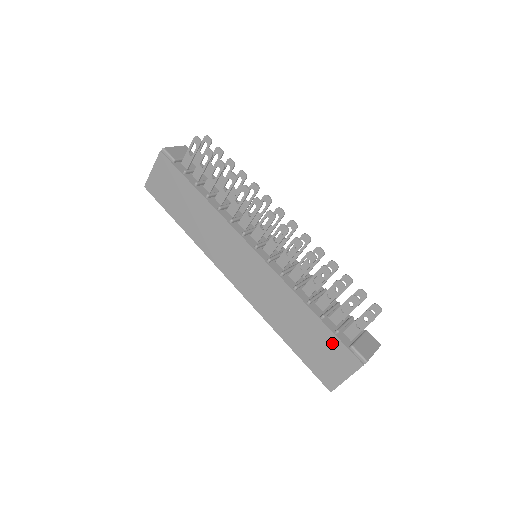
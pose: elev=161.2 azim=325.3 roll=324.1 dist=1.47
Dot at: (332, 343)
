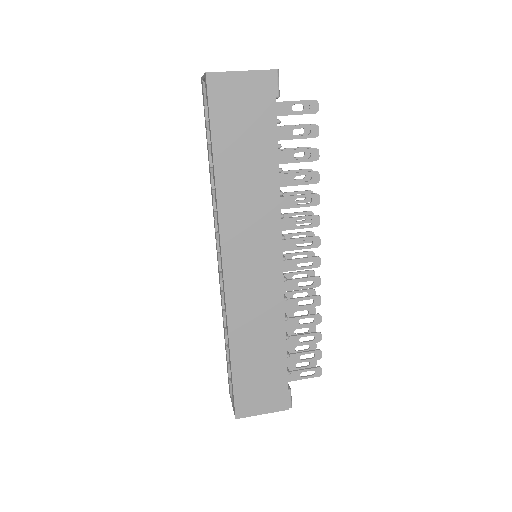
Dot at: (278, 381)
